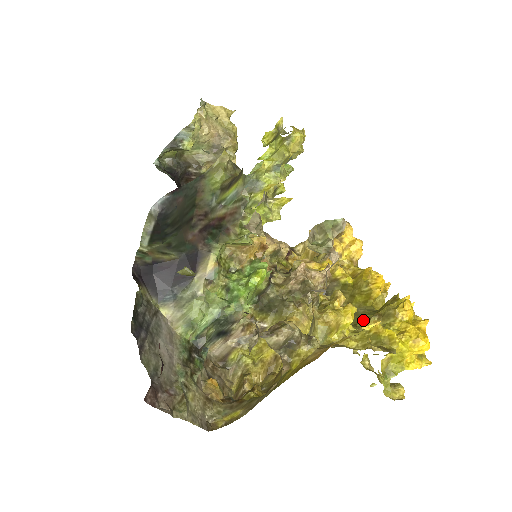
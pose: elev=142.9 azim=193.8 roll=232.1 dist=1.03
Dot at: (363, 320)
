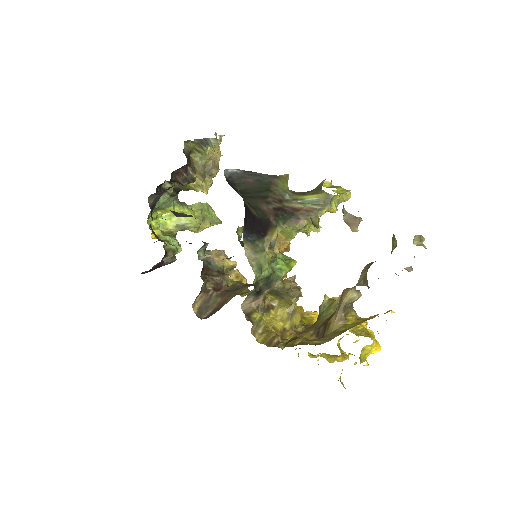
Dot at: occluded
